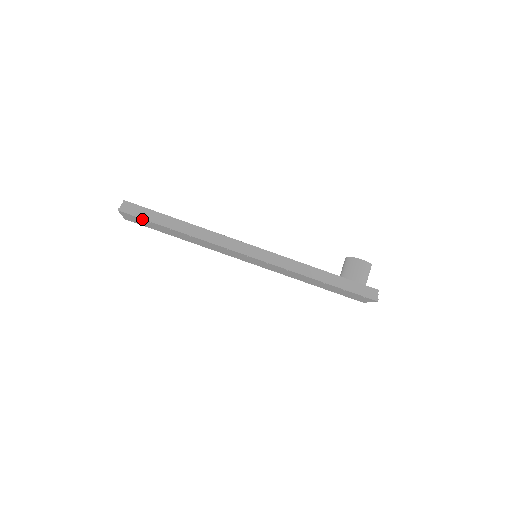
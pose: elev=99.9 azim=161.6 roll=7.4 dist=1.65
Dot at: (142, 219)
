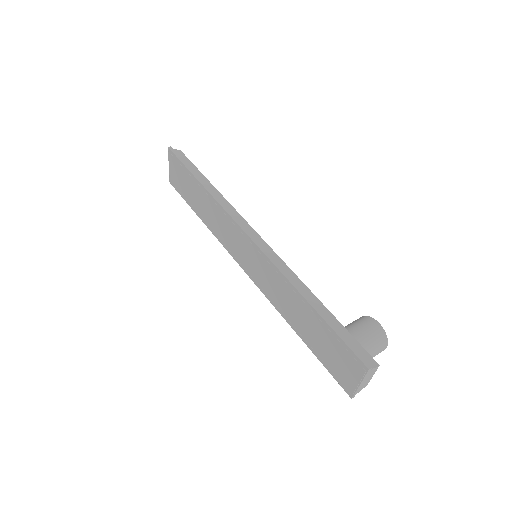
Dot at: (180, 163)
